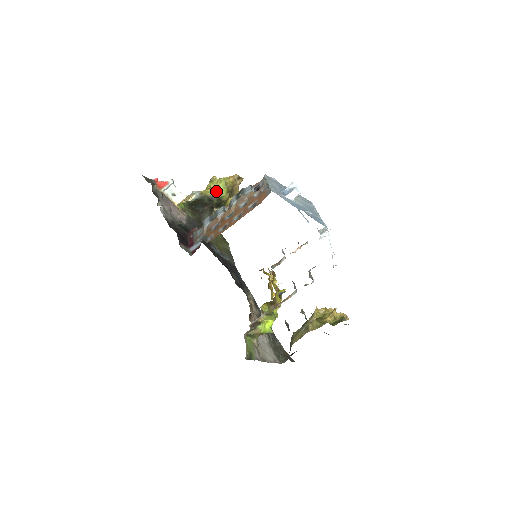
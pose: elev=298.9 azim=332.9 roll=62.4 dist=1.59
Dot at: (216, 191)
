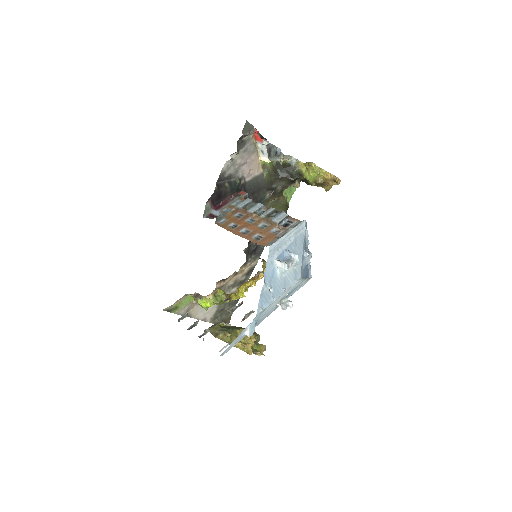
Dot at: (308, 173)
